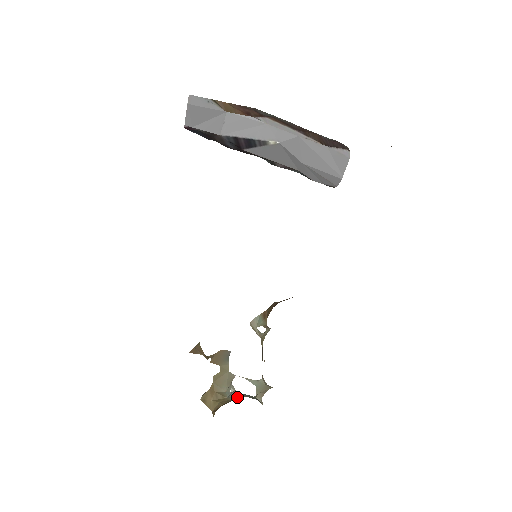
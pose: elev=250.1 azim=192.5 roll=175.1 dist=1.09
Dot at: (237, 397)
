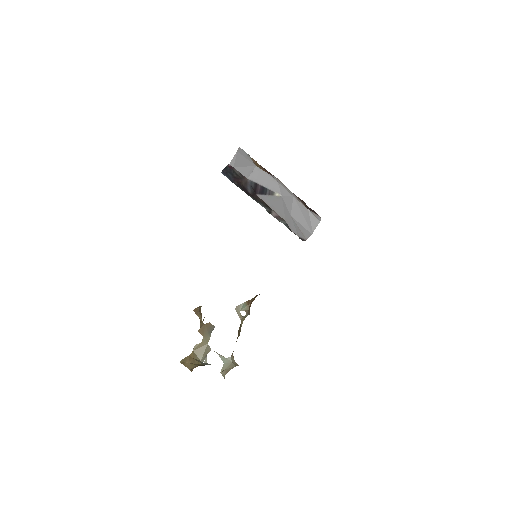
Dot at: occluded
